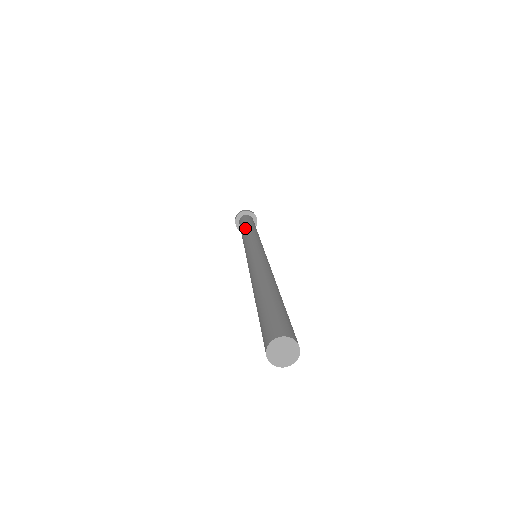
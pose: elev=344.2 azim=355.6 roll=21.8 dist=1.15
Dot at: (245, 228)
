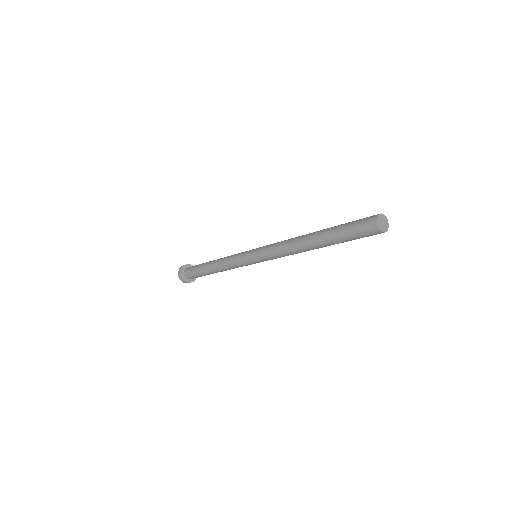
Dot at: (211, 263)
